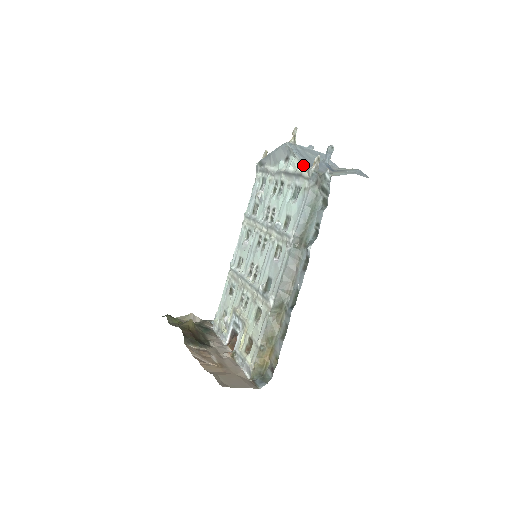
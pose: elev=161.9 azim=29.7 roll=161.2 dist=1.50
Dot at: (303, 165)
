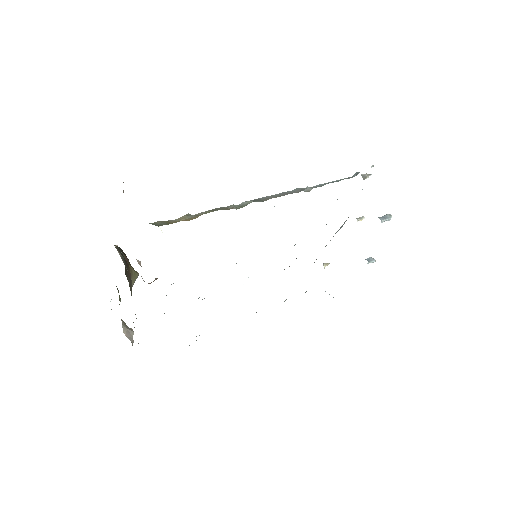
Dot at: occluded
